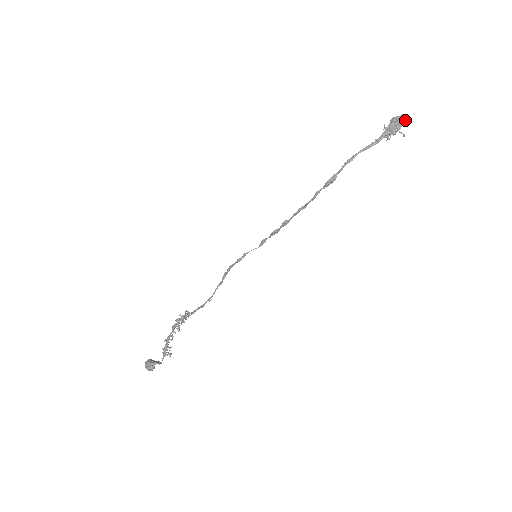
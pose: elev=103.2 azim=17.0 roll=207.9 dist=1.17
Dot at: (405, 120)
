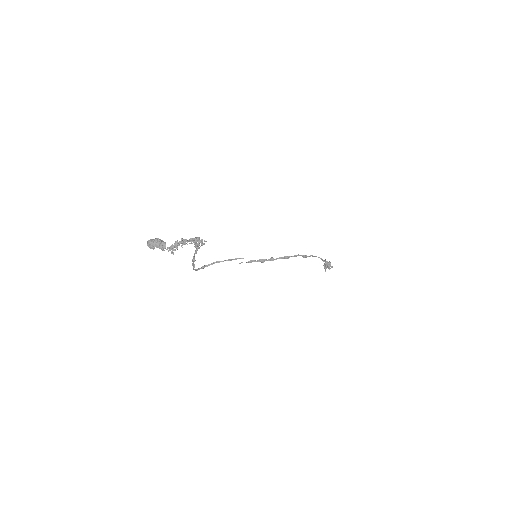
Dot at: (332, 266)
